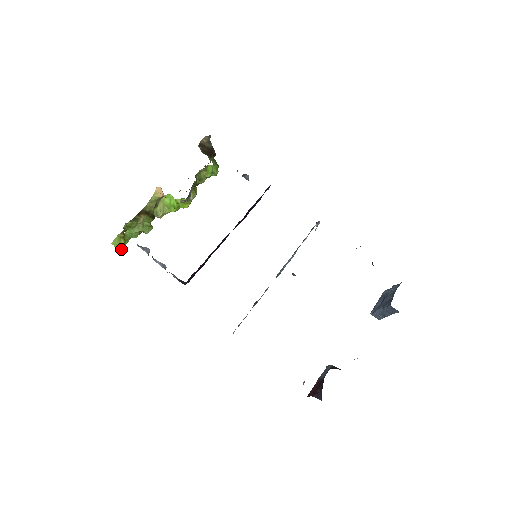
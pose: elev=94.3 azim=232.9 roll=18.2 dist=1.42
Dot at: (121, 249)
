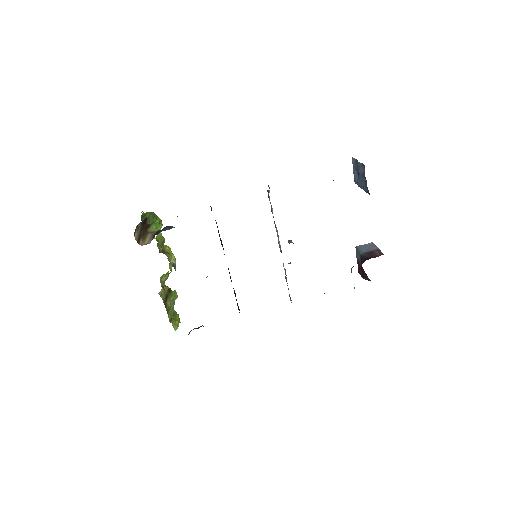
Dot at: (179, 320)
